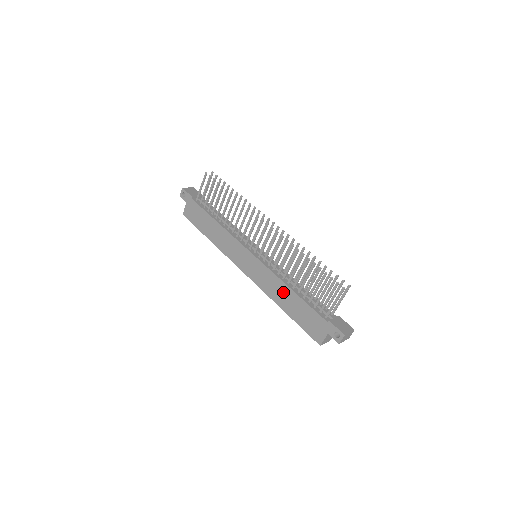
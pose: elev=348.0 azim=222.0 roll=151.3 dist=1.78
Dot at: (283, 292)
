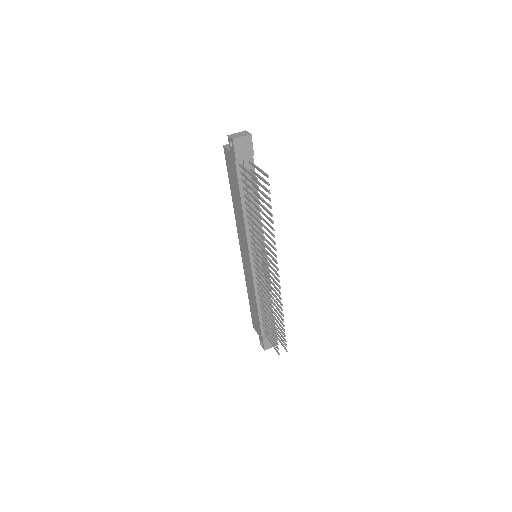
Dot at: (253, 296)
